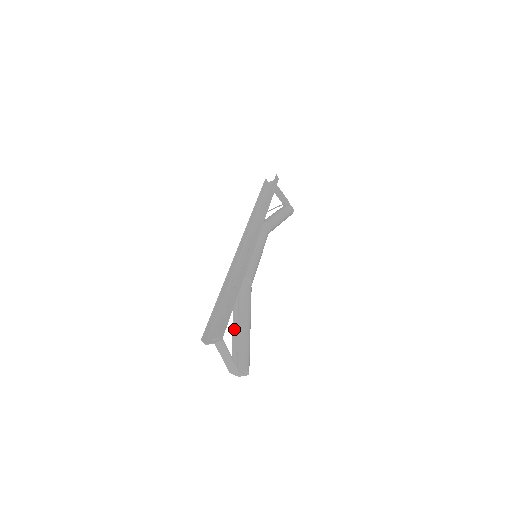
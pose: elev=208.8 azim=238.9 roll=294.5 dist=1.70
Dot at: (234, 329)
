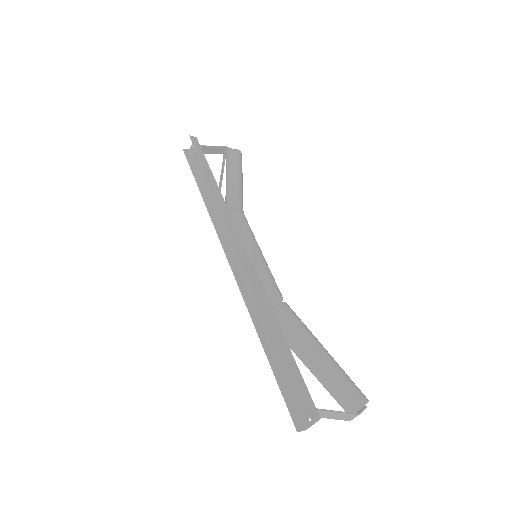
Dot at: (313, 372)
